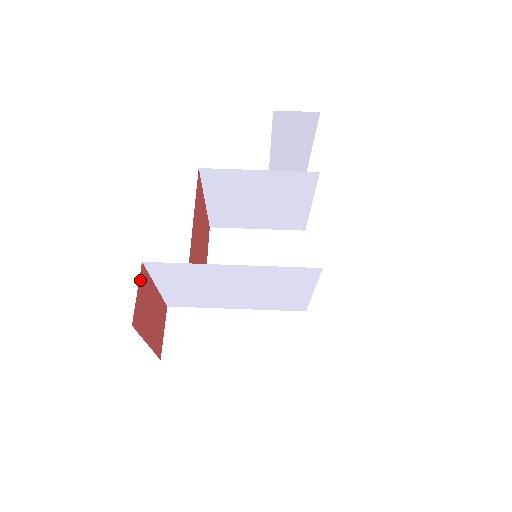
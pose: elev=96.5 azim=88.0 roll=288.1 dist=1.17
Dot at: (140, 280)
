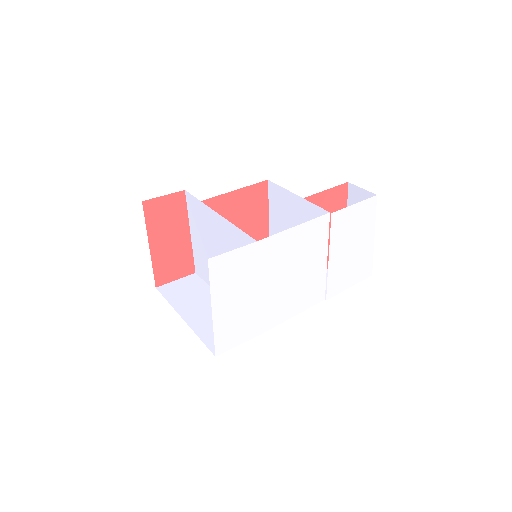
Dot at: (174, 196)
